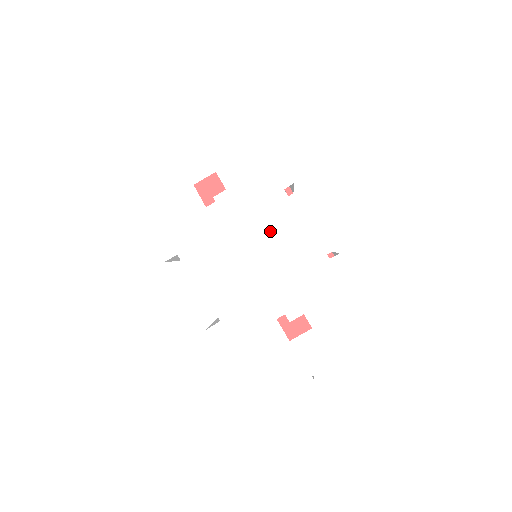
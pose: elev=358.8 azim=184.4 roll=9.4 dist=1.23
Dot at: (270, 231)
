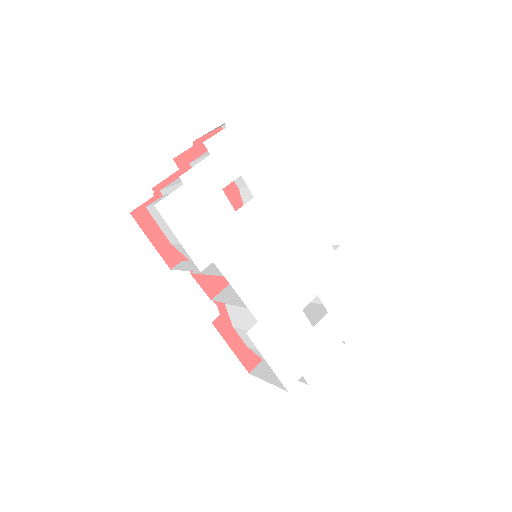
Dot at: (290, 230)
